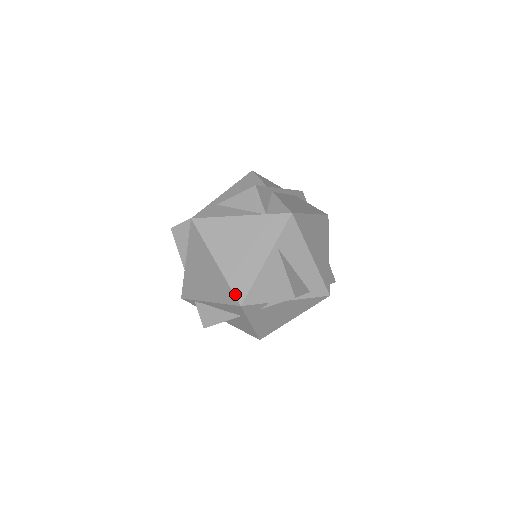
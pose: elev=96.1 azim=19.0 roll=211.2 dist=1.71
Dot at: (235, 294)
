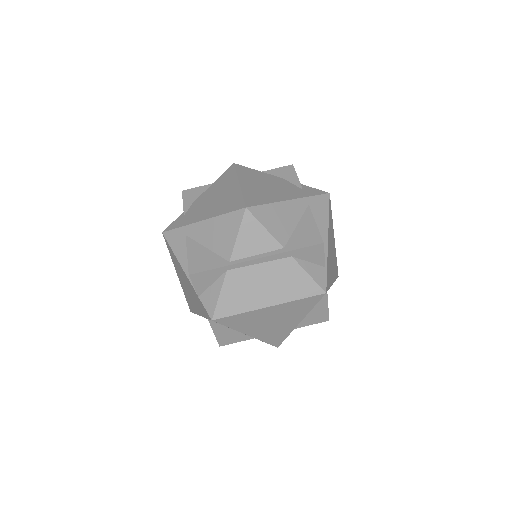
Dot at: (188, 303)
